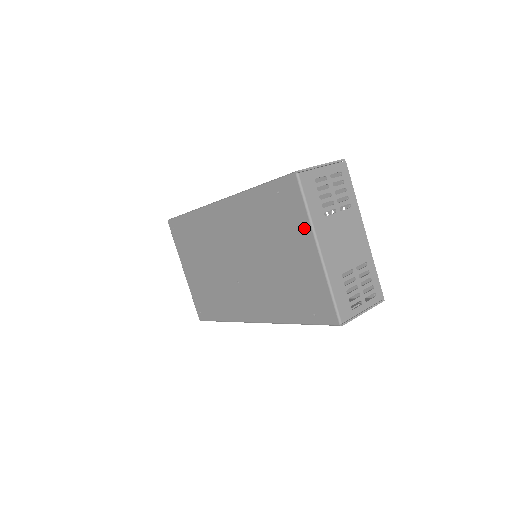
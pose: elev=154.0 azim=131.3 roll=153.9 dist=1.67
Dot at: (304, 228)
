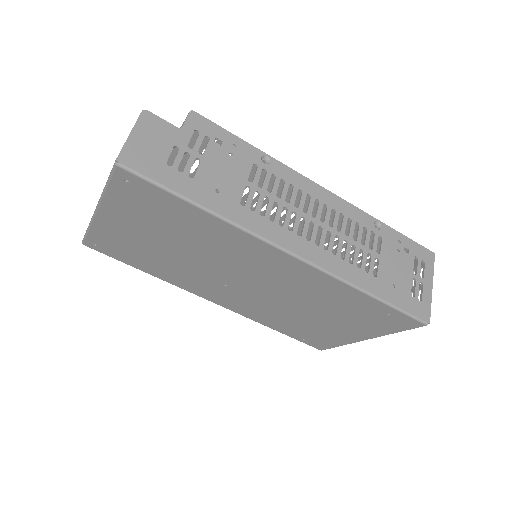
Dot at: (376, 332)
